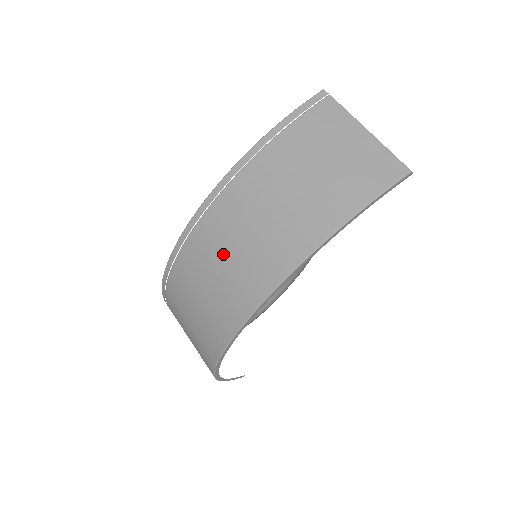
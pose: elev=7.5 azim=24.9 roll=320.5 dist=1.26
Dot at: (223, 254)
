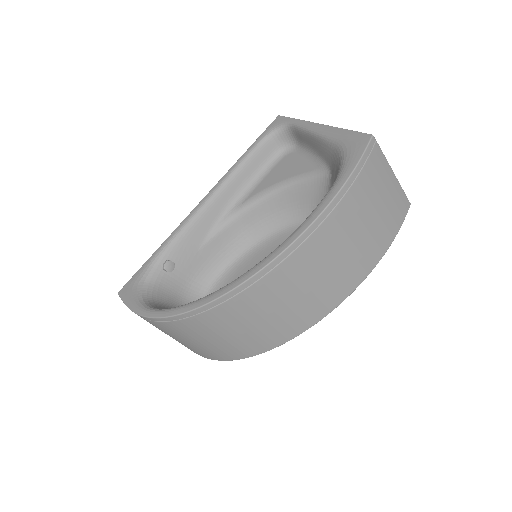
Dot at: (298, 290)
